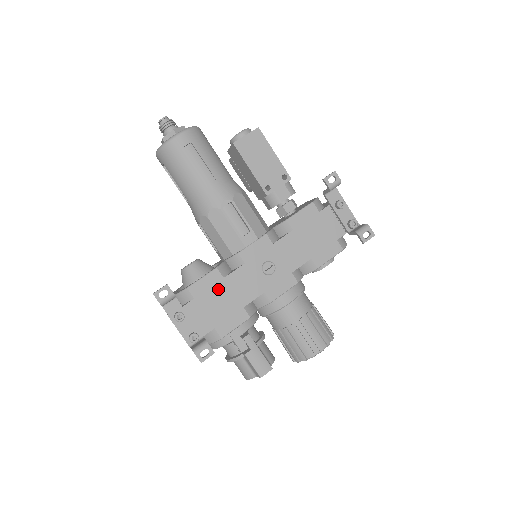
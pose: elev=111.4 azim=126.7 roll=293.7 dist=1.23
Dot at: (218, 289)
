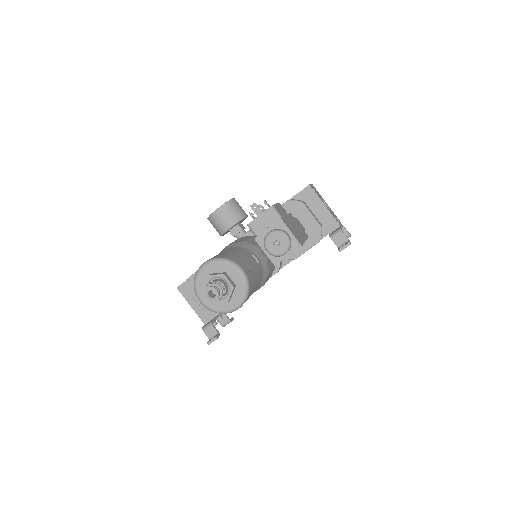
Dot at: occluded
